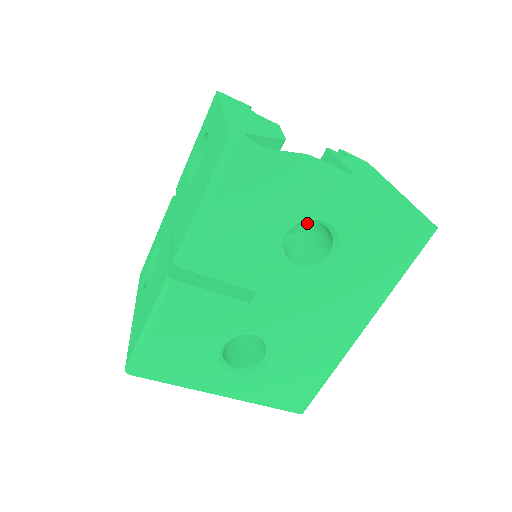
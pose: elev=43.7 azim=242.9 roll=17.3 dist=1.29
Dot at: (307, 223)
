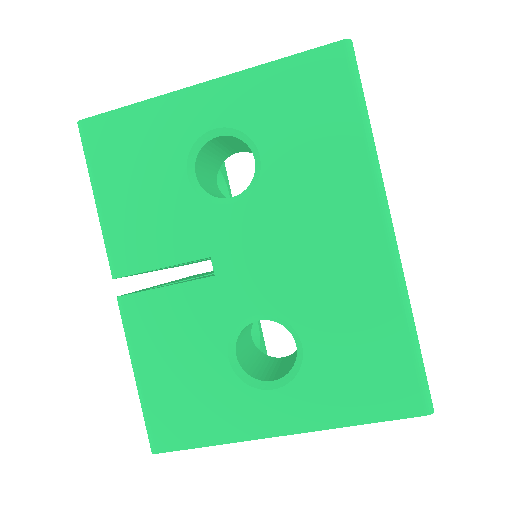
Dot at: occluded
